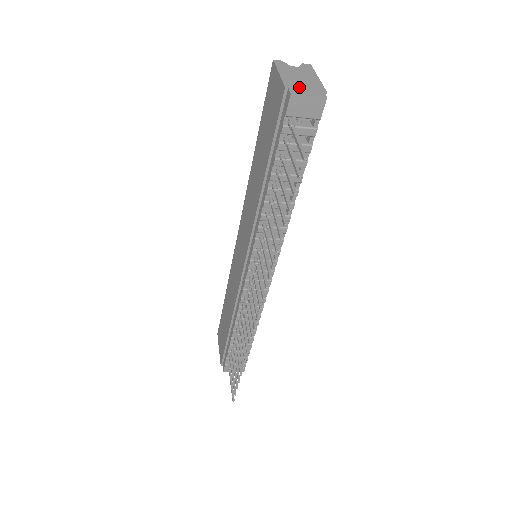
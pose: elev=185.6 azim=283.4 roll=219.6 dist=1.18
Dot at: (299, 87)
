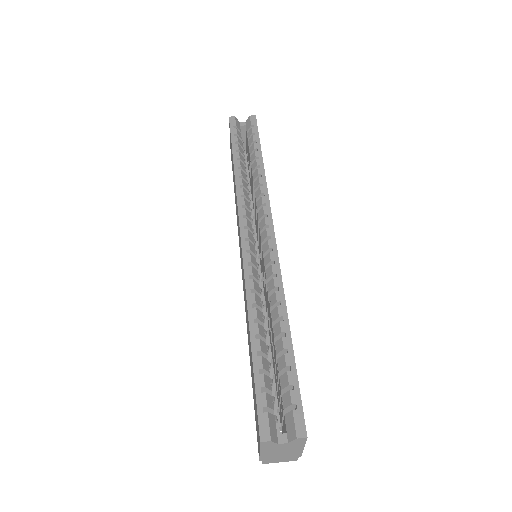
Dot at: (274, 459)
